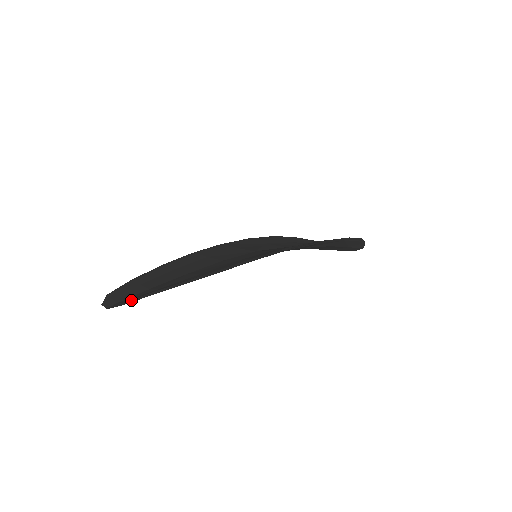
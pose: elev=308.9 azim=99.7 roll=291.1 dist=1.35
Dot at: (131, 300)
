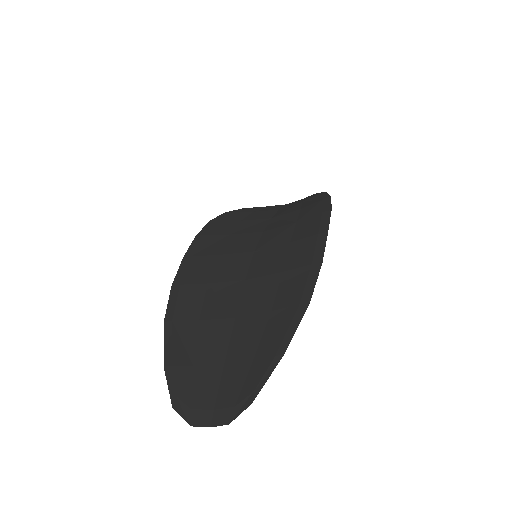
Dot at: occluded
